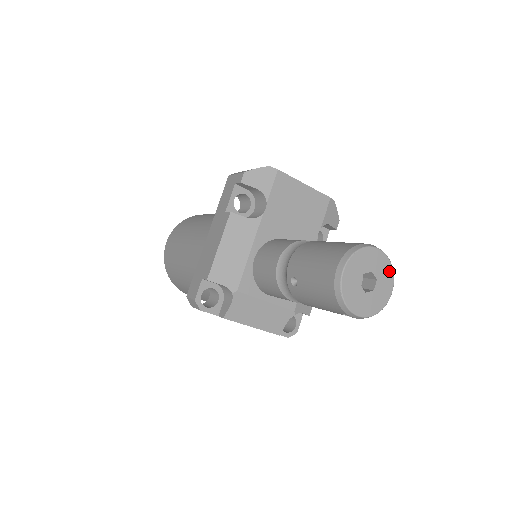
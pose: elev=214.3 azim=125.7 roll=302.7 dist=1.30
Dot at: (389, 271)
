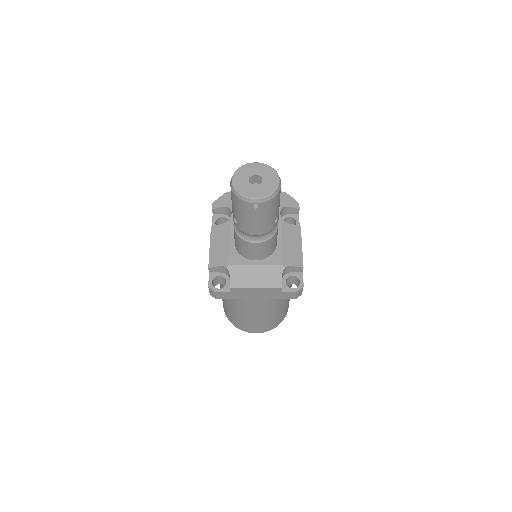
Dot at: (271, 170)
